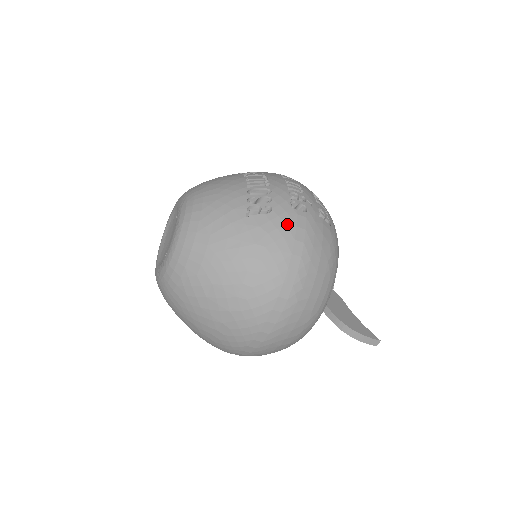
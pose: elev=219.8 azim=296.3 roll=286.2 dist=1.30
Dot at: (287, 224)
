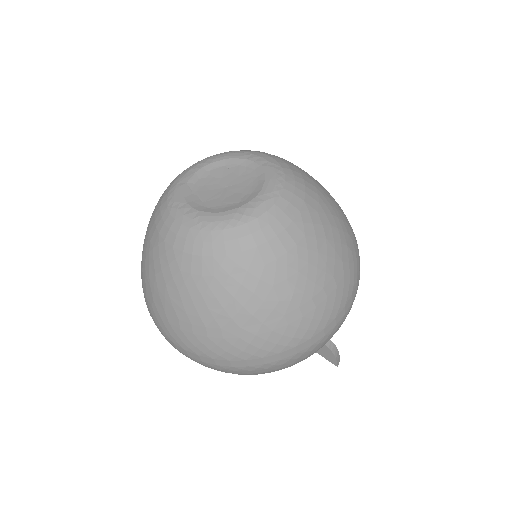
Dot at: occluded
